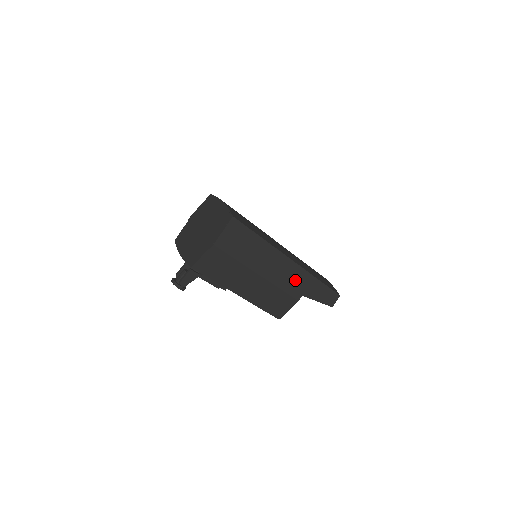
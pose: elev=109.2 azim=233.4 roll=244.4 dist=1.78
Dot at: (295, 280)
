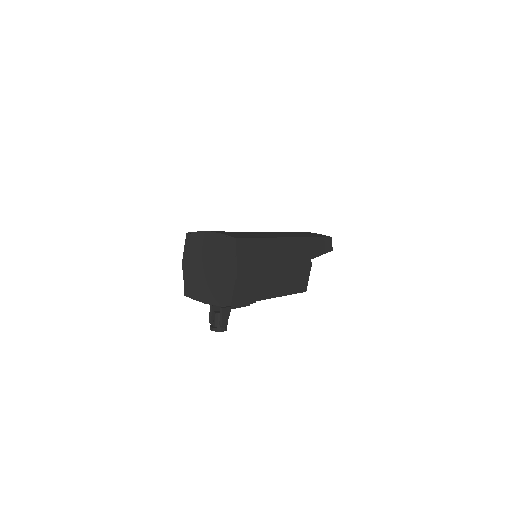
Dot at: (301, 251)
